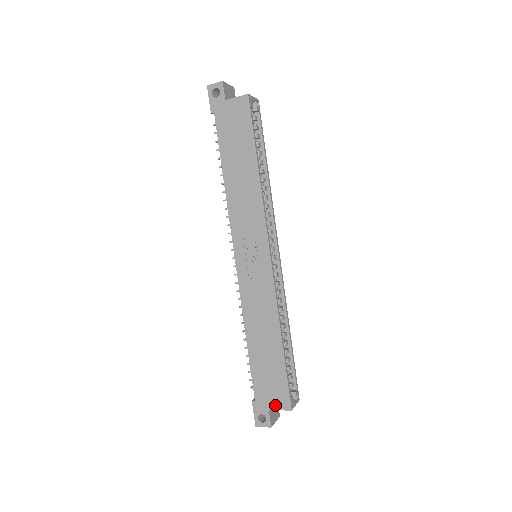
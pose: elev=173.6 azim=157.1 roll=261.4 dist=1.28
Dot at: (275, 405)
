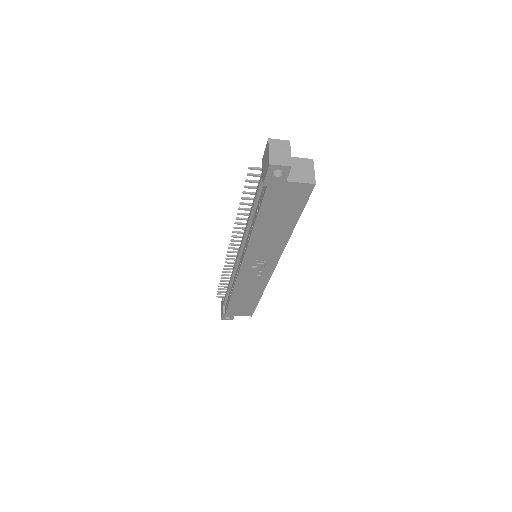
Dot at: (240, 315)
